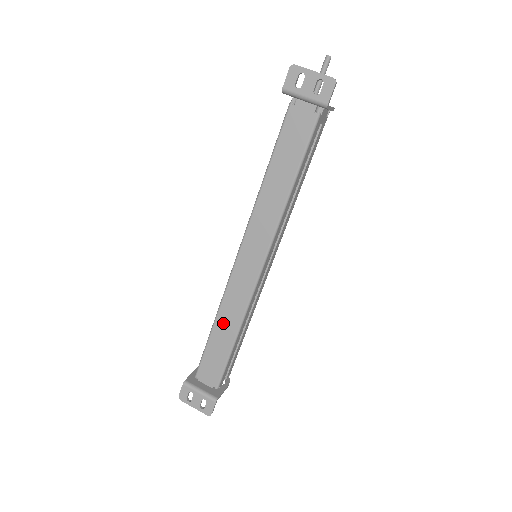
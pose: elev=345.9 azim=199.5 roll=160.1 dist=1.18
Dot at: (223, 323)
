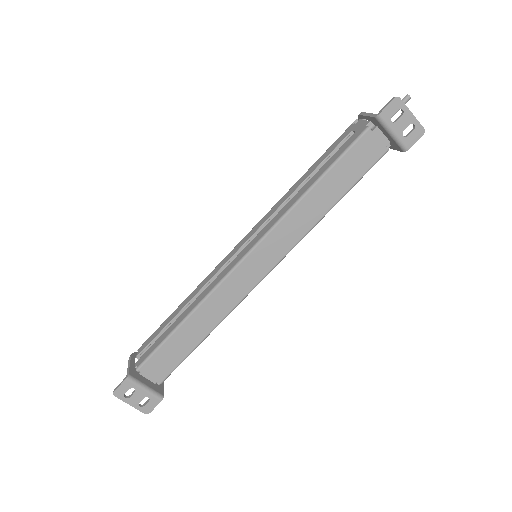
Dot at: (199, 319)
